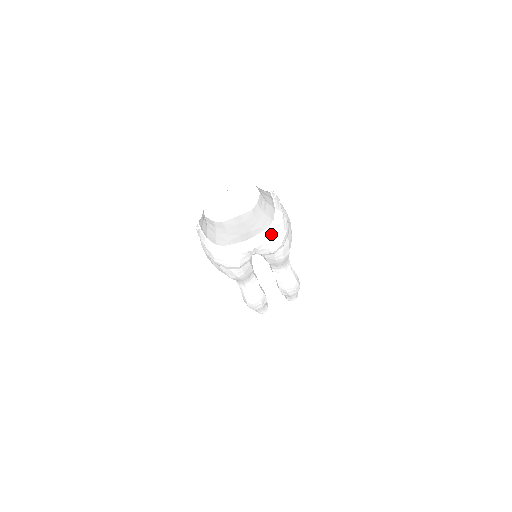
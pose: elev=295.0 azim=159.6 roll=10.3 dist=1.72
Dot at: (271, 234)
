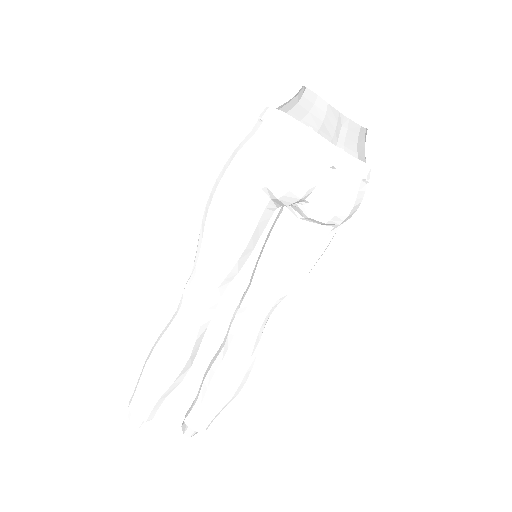
Dot at: (363, 170)
